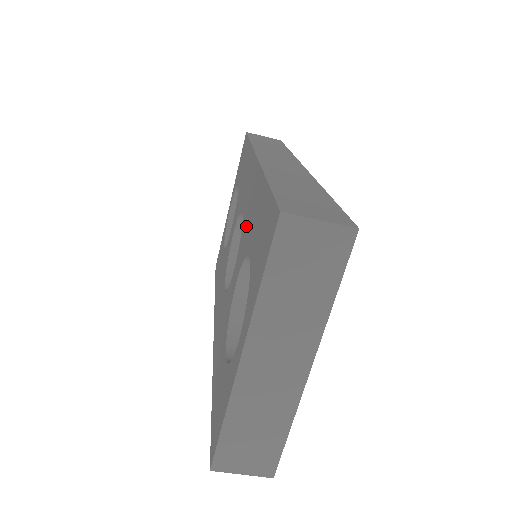
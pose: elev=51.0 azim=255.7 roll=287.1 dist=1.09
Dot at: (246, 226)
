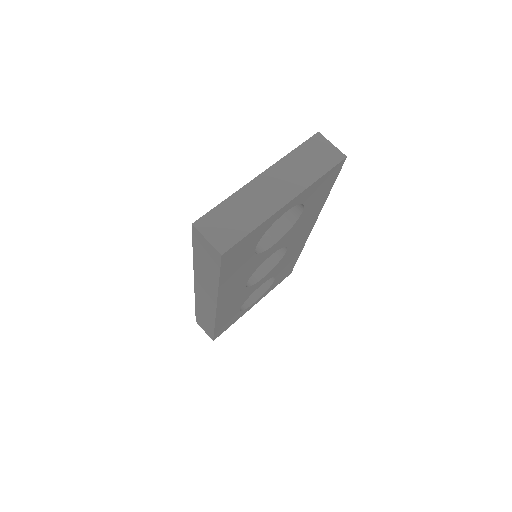
Dot at: occluded
